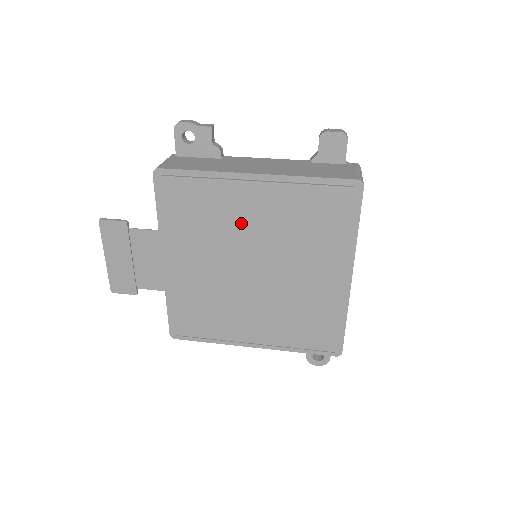
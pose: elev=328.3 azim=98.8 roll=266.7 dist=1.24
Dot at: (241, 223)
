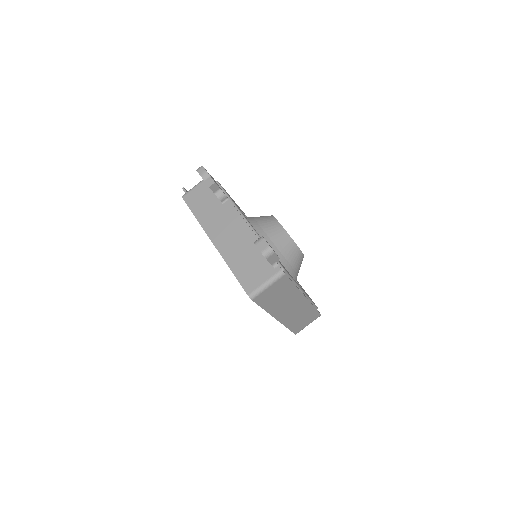
Dot at: occluded
